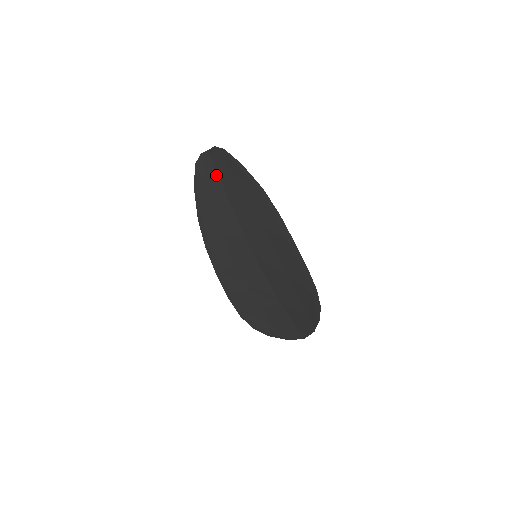
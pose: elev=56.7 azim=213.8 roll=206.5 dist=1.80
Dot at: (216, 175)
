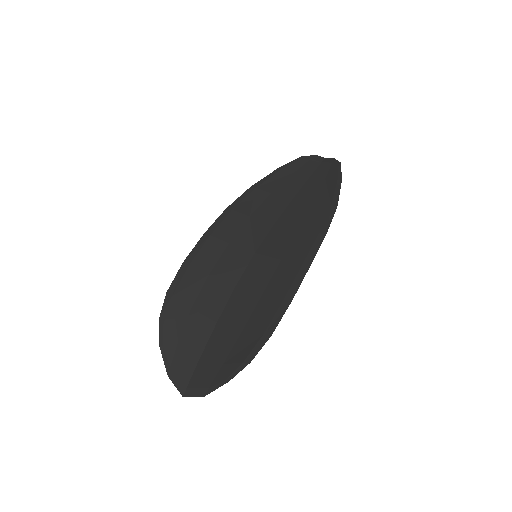
Dot at: (309, 174)
